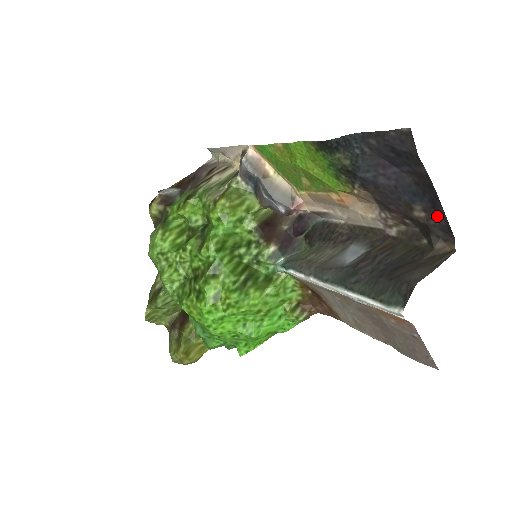
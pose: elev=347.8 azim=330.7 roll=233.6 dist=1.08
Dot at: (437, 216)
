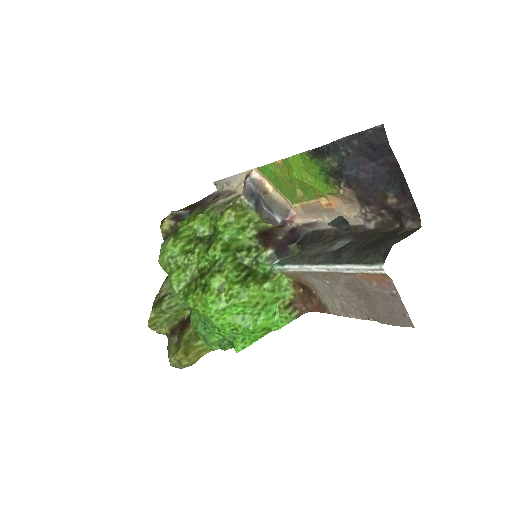
Dot at: (406, 199)
